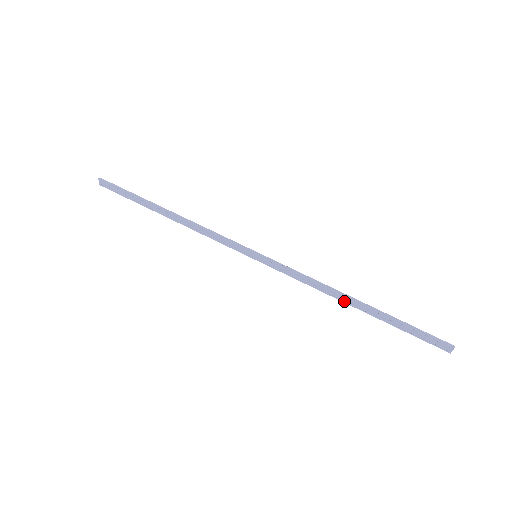
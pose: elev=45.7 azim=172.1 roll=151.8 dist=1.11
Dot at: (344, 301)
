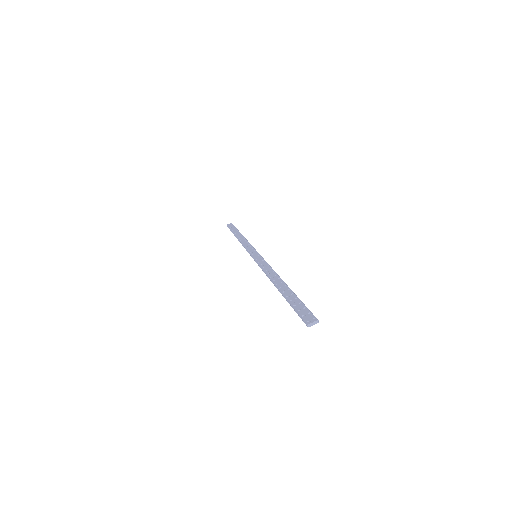
Dot at: (275, 281)
